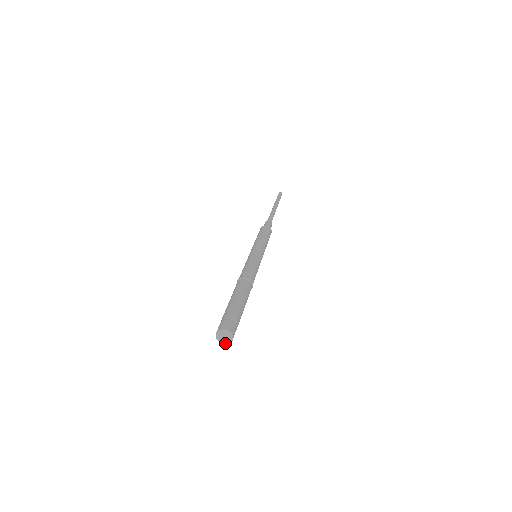
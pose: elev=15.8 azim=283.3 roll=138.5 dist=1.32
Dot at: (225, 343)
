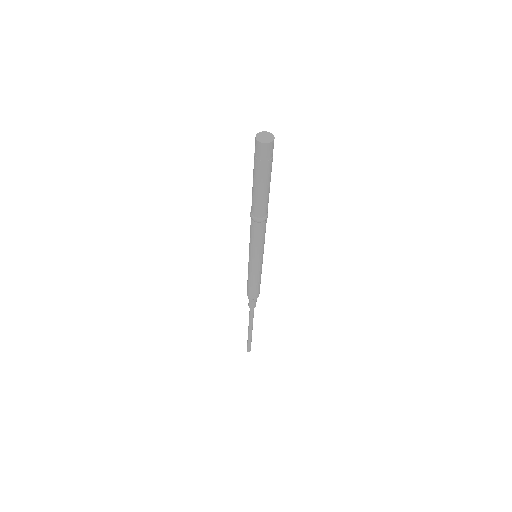
Dot at: (264, 142)
